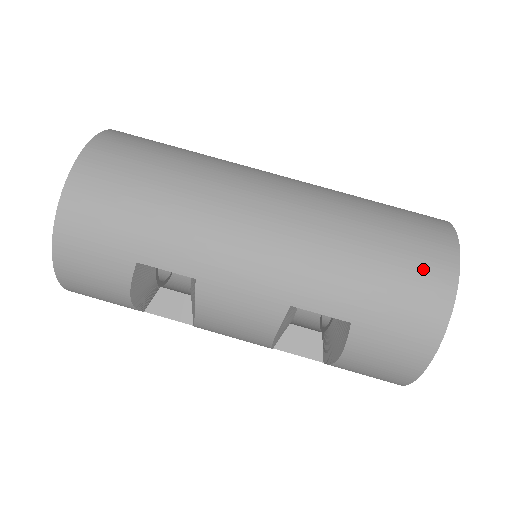
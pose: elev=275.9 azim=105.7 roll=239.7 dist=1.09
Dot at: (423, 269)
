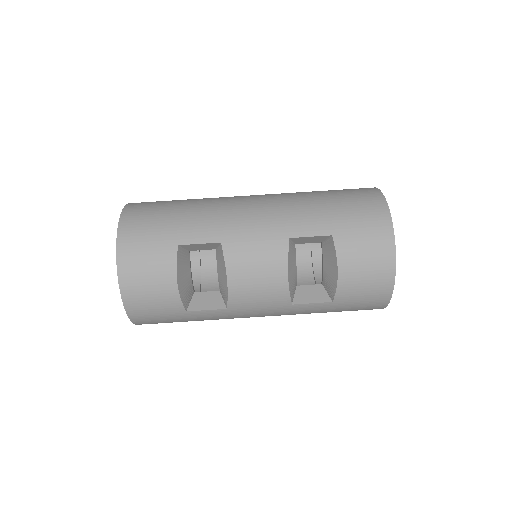
Dot at: (360, 196)
